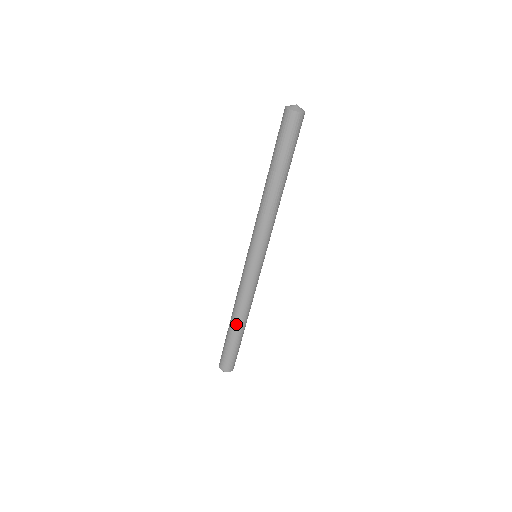
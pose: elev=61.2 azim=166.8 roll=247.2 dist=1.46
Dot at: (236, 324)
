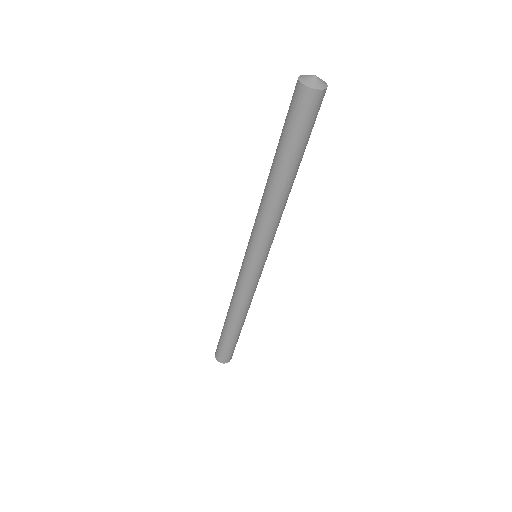
Dot at: (227, 318)
